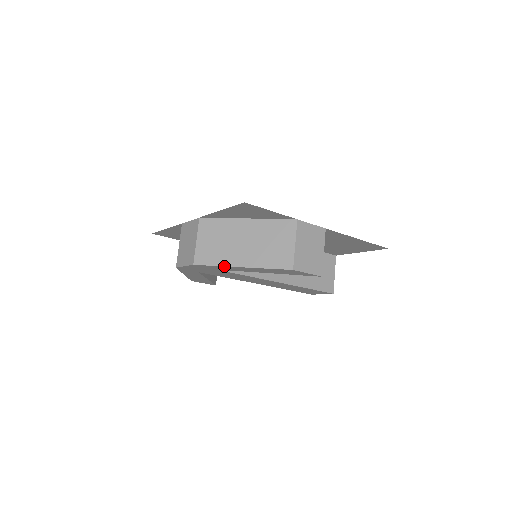
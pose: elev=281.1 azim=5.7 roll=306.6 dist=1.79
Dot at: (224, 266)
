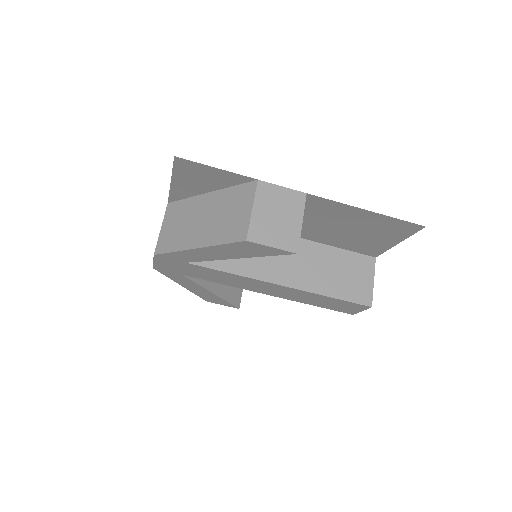
Dot at: (180, 251)
